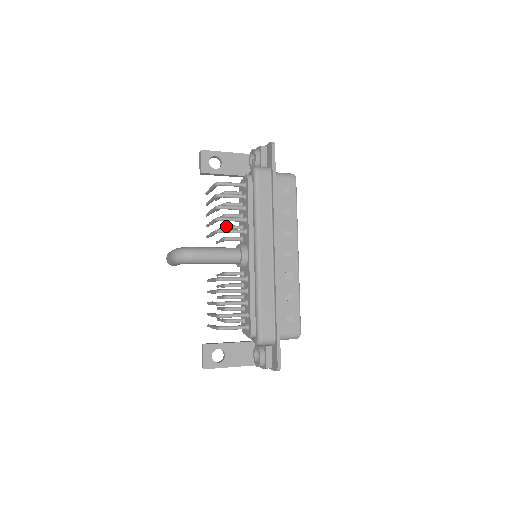
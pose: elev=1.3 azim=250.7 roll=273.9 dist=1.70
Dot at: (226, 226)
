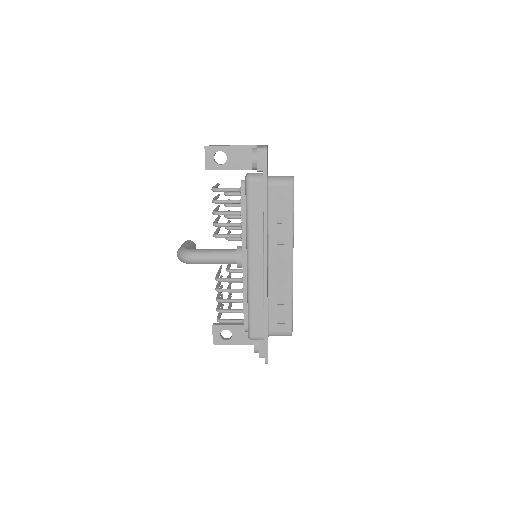
Dot at: (227, 227)
